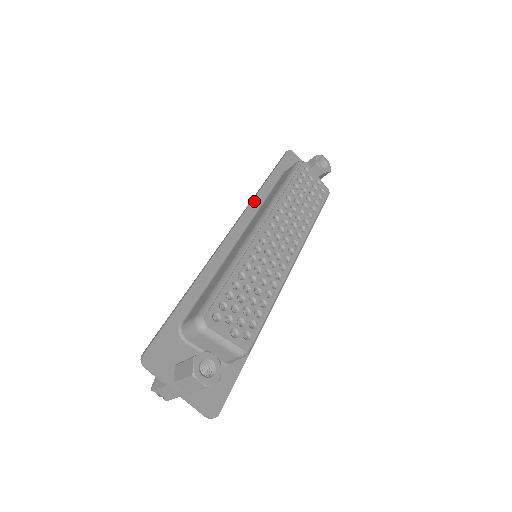
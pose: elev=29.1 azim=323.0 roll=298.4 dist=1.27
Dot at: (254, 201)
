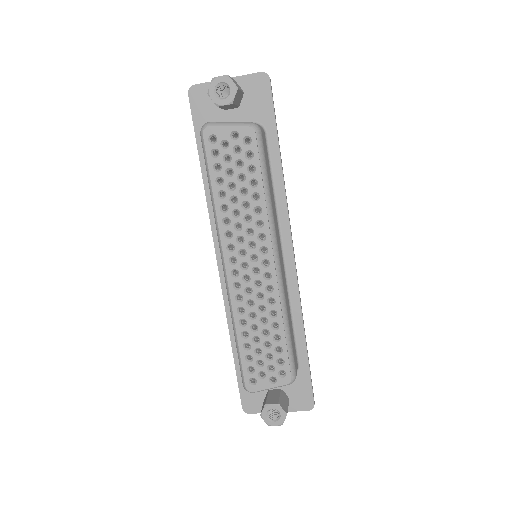
Dot at: (210, 214)
